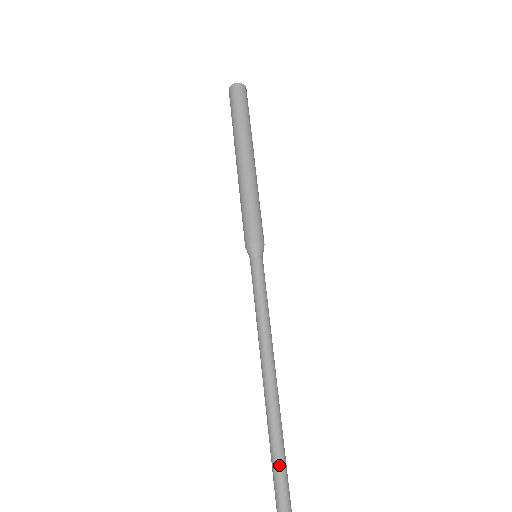
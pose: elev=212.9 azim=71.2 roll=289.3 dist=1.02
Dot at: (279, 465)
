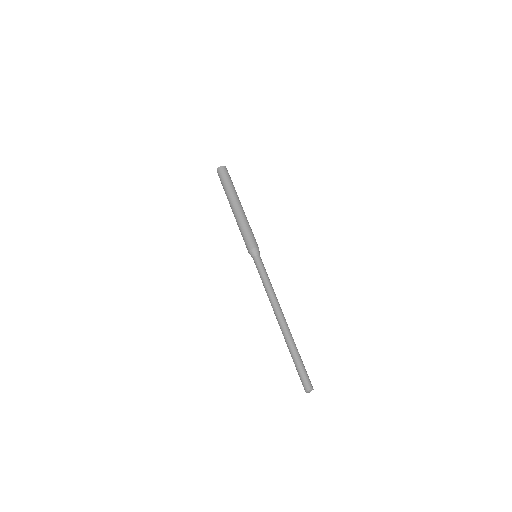
Dot at: (297, 362)
